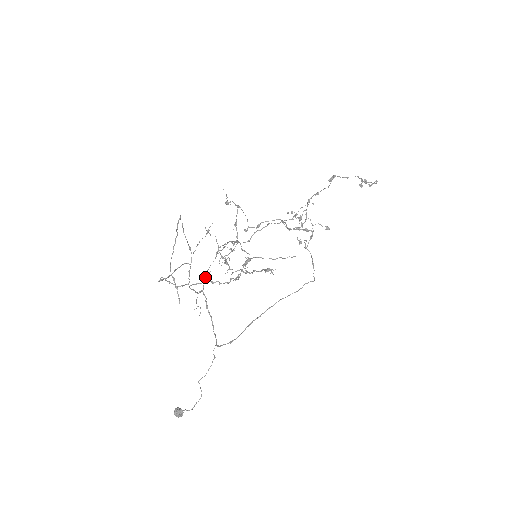
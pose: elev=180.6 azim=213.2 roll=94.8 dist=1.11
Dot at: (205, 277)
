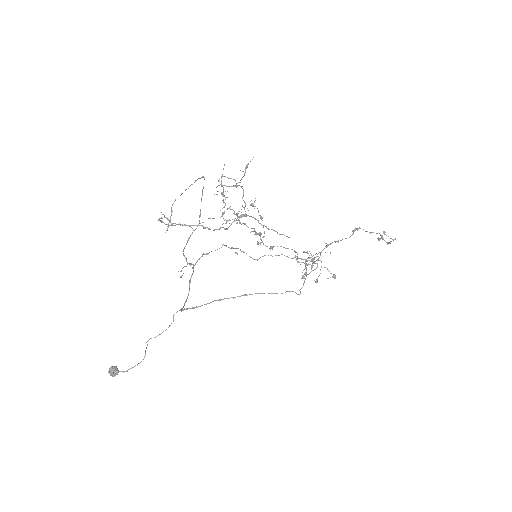
Dot at: (202, 256)
